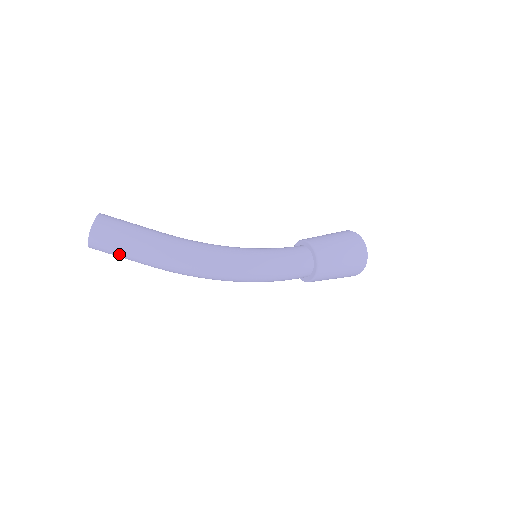
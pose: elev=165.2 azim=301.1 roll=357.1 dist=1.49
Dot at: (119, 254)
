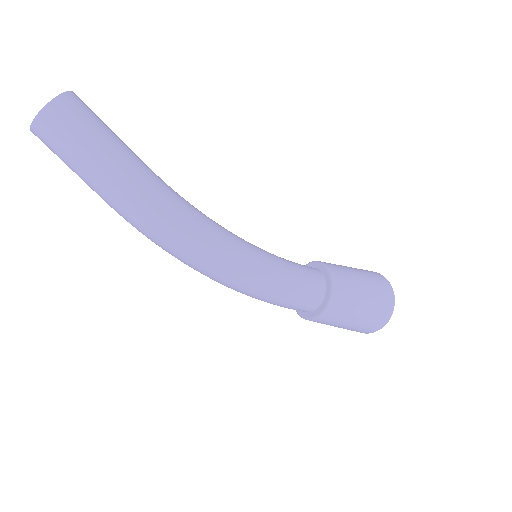
Dot at: (70, 165)
